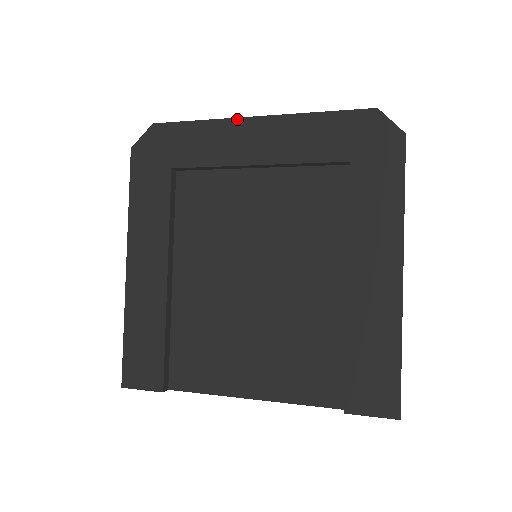
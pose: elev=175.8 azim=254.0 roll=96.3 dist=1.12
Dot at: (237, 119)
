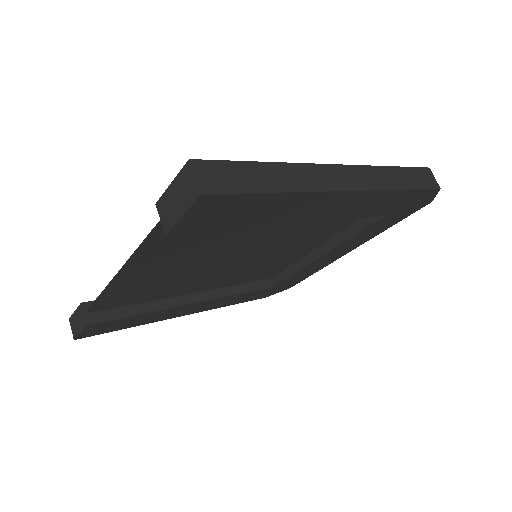
Dot at: occluded
